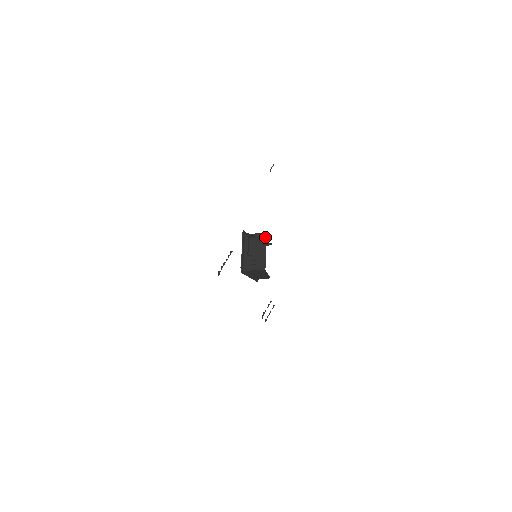
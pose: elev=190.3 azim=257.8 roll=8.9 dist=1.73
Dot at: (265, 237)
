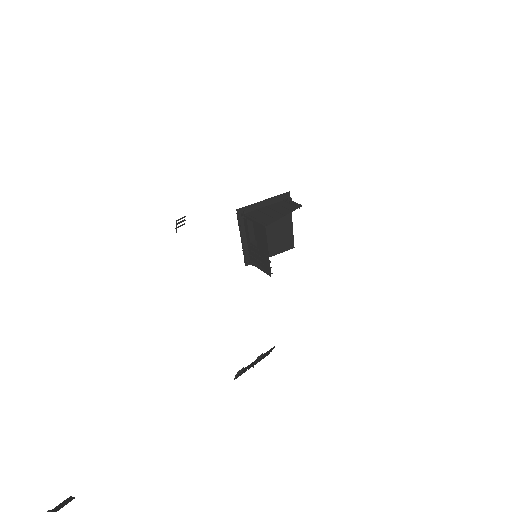
Dot at: (264, 231)
